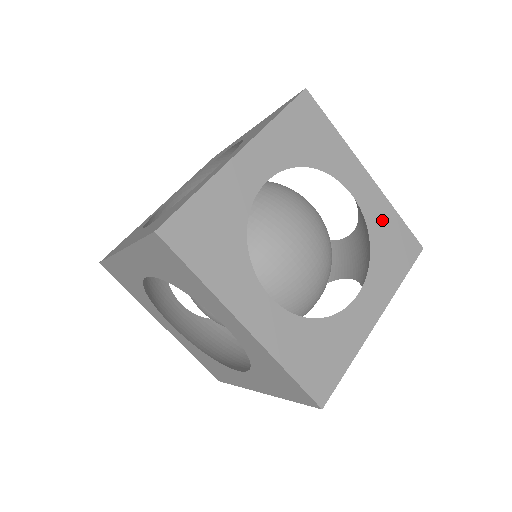
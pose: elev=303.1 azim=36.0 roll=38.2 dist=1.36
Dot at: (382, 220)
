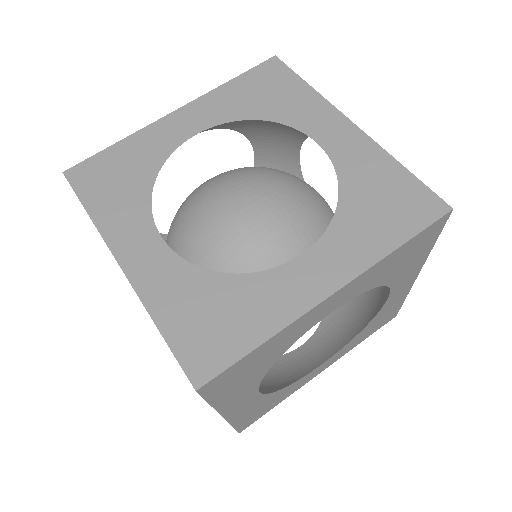
Dot at: (390, 307)
